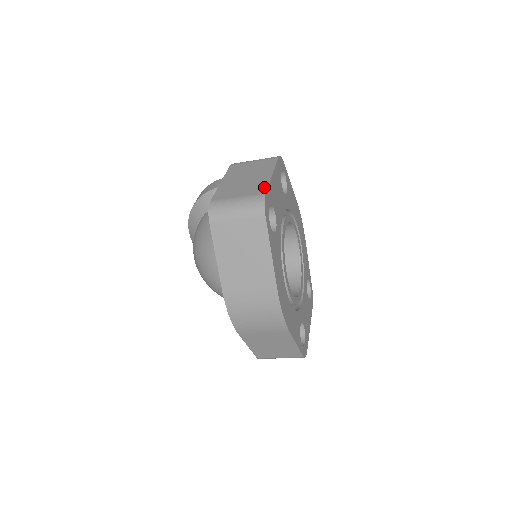
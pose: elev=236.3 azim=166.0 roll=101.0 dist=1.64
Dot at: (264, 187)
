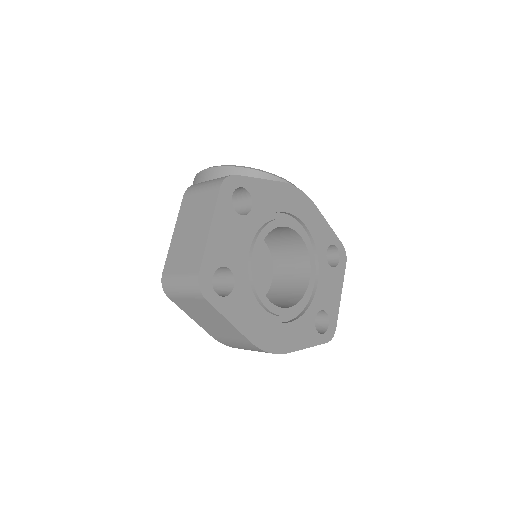
Dot at: (199, 259)
